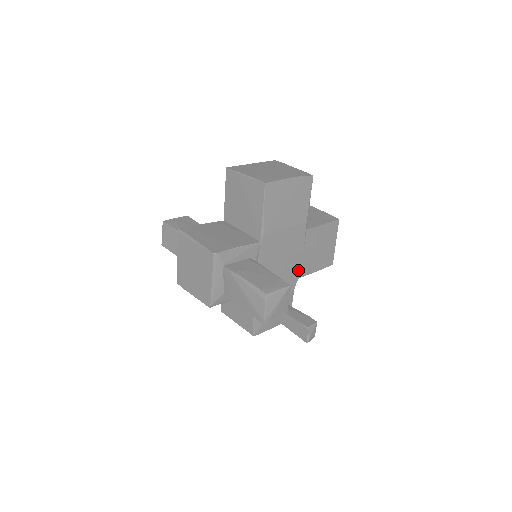
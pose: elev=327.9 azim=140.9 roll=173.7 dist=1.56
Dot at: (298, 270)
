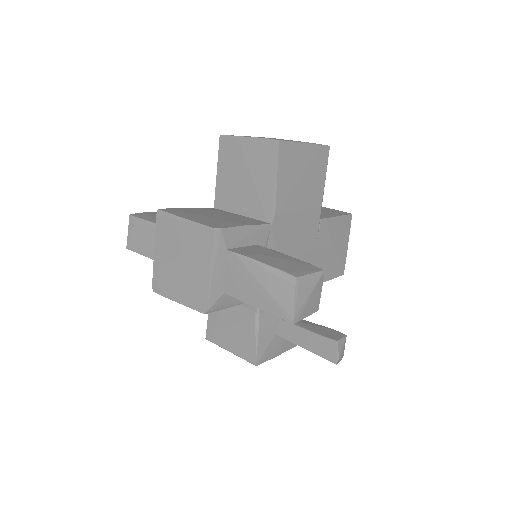
Dot at: occluded
